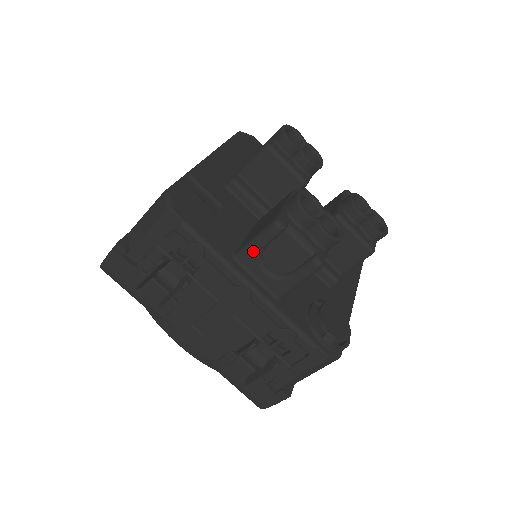
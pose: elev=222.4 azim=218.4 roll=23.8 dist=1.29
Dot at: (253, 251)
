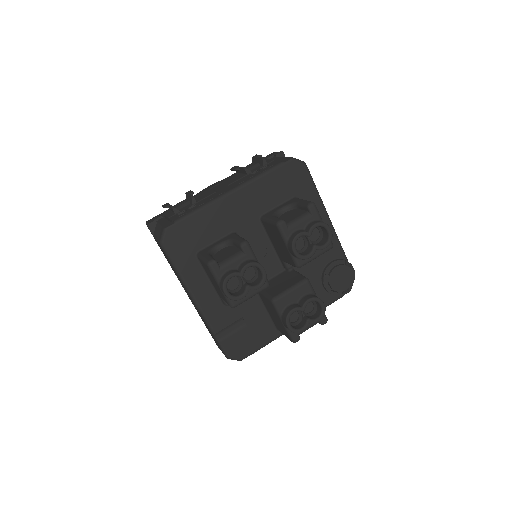
Dot at: occluded
